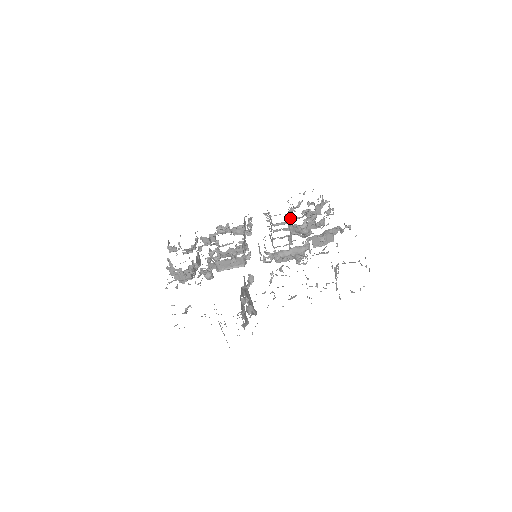
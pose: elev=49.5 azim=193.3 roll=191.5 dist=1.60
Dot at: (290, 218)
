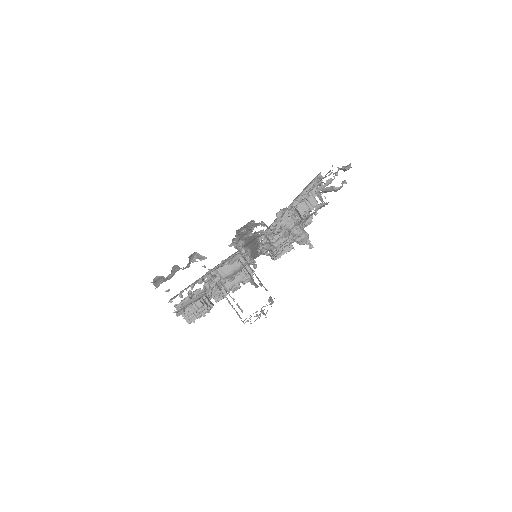
Dot at: occluded
